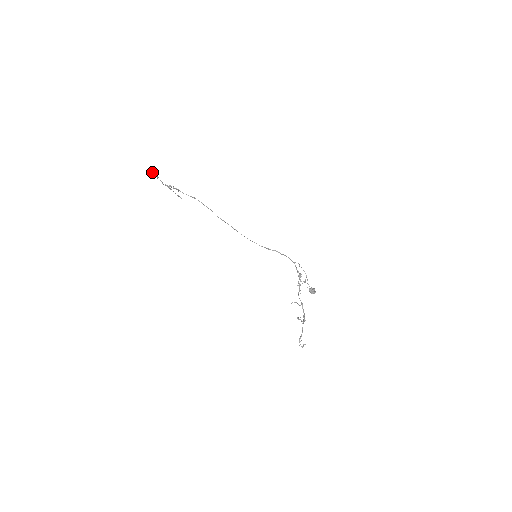
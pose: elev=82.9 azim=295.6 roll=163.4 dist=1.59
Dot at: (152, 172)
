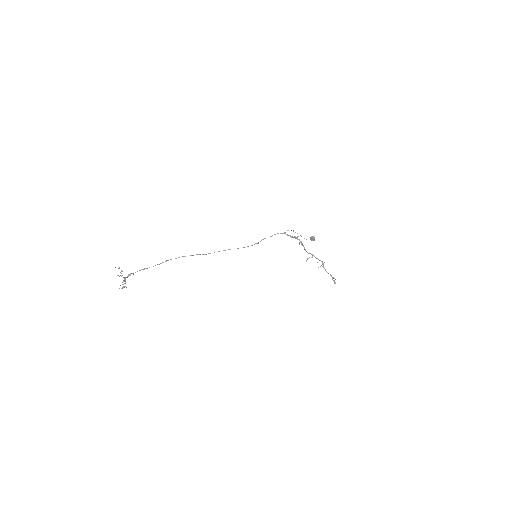
Dot at: occluded
